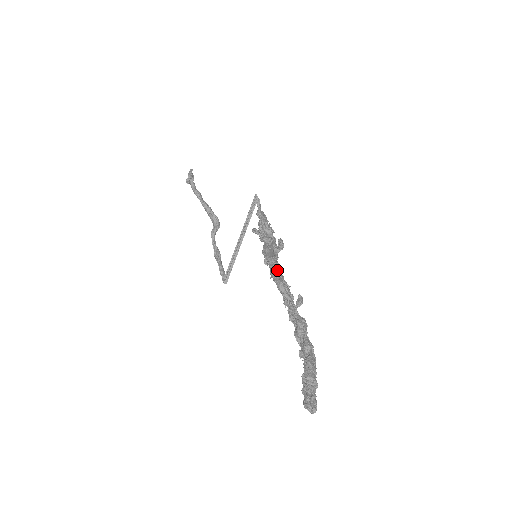
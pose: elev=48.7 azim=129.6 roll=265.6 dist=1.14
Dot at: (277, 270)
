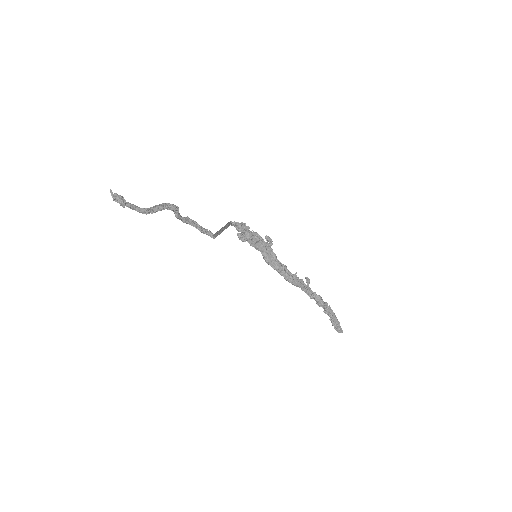
Dot at: (288, 276)
